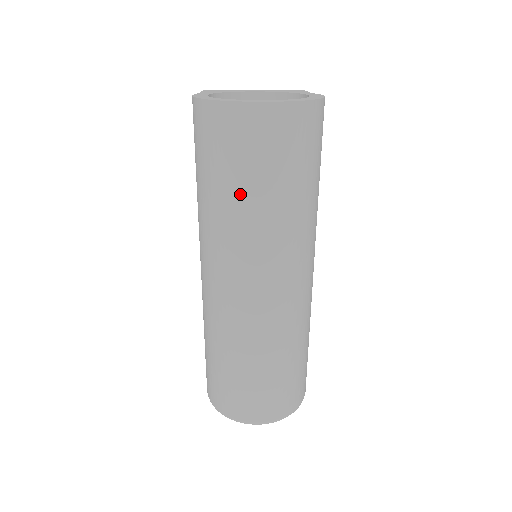
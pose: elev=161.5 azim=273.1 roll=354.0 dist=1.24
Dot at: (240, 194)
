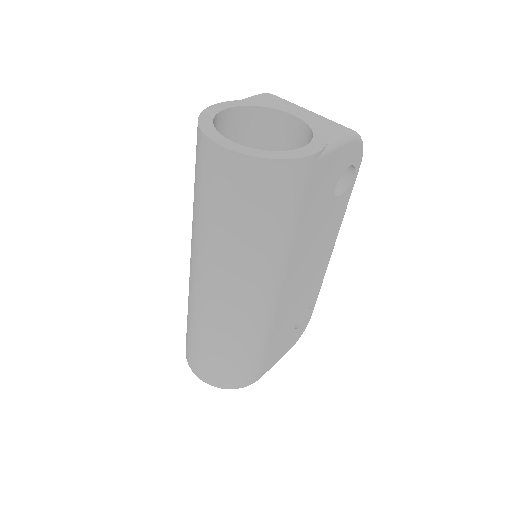
Dot at: (200, 208)
